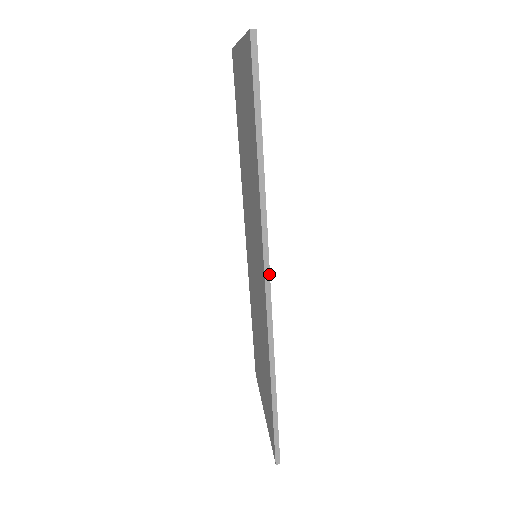
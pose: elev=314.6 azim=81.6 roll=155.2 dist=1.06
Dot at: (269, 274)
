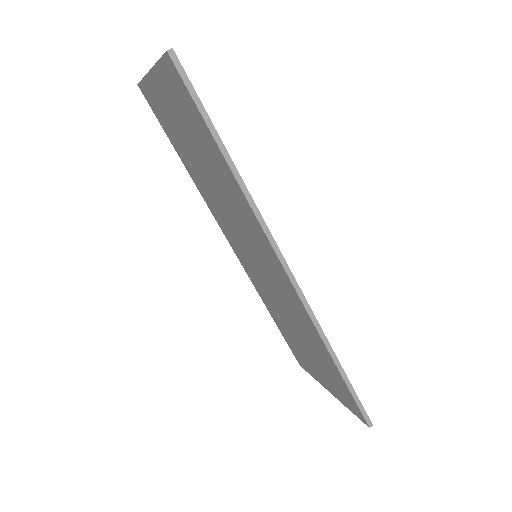
Dot at: (285, 261)
